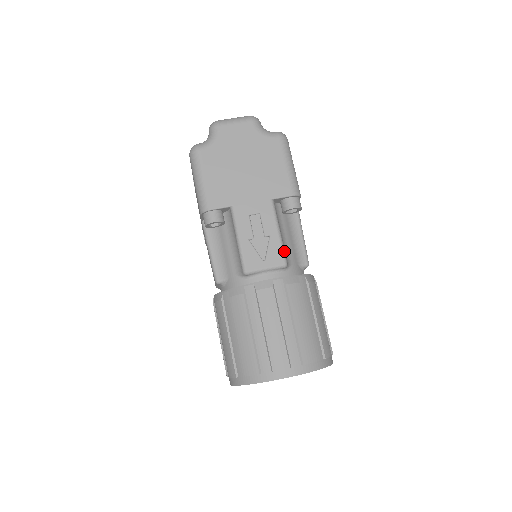
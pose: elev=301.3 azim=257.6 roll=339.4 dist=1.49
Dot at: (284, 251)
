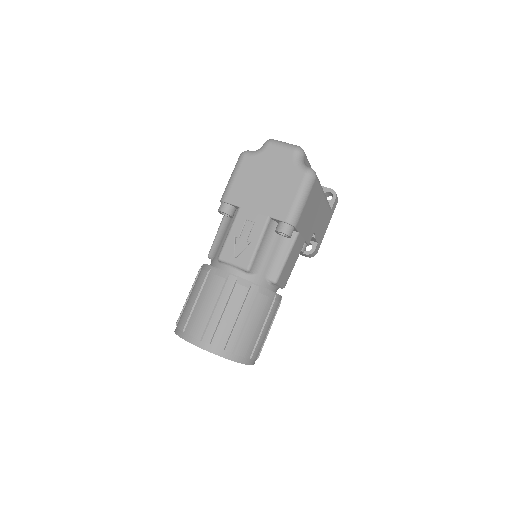
Dot at: (253, 259)
